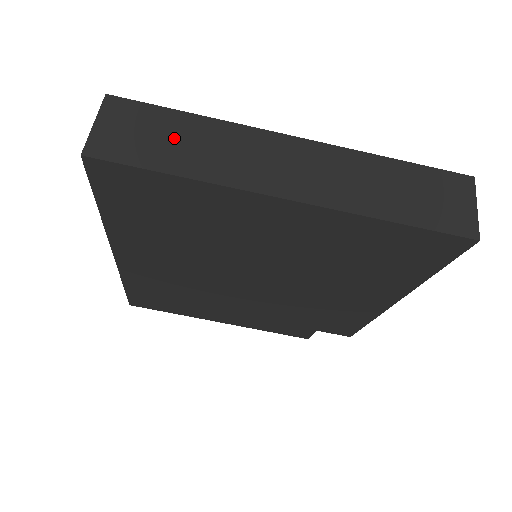
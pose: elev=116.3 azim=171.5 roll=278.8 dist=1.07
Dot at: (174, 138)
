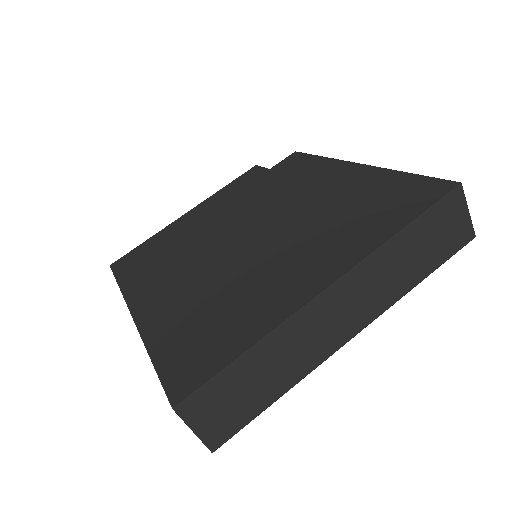
Dot at: (253, 381)
